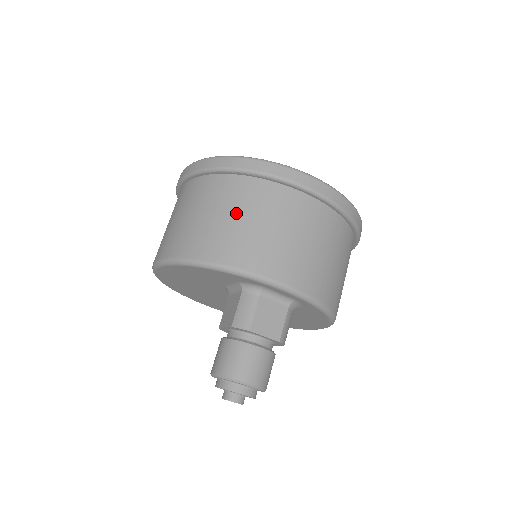
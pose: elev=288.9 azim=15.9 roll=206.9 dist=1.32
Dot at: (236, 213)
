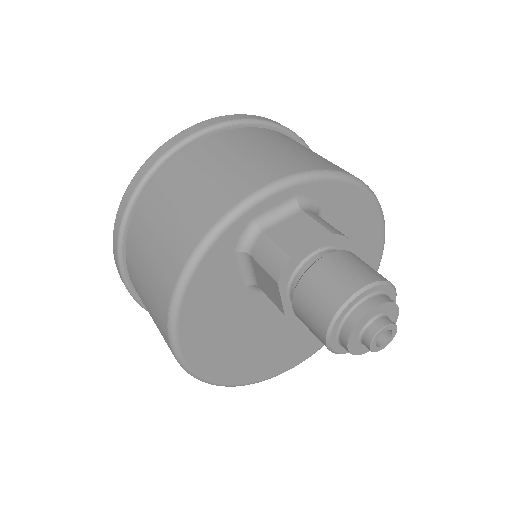
Dot at: (162, 217)
